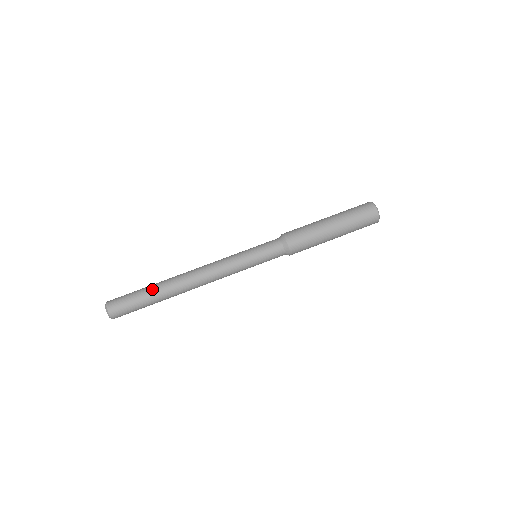
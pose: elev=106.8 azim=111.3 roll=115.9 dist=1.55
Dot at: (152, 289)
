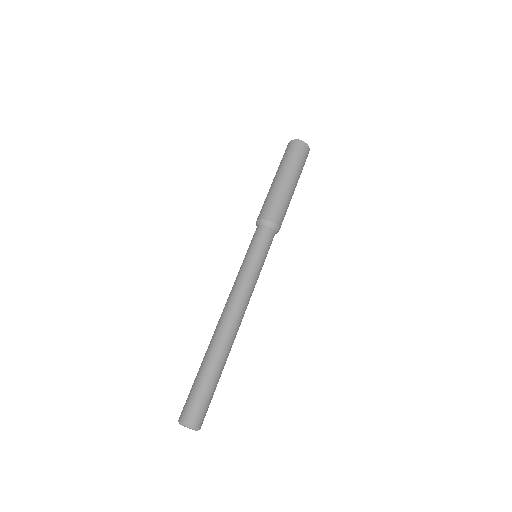
Dot at: (211, 366)
